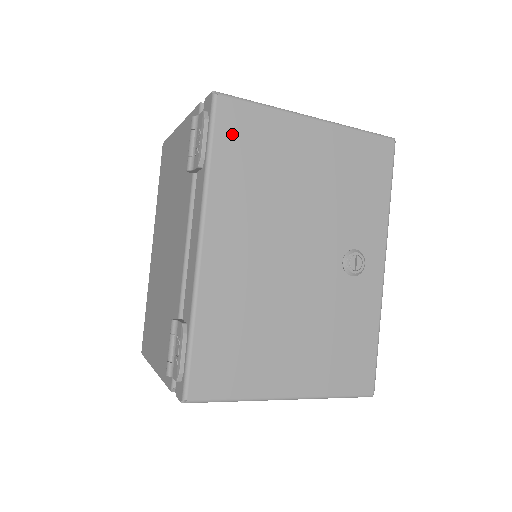
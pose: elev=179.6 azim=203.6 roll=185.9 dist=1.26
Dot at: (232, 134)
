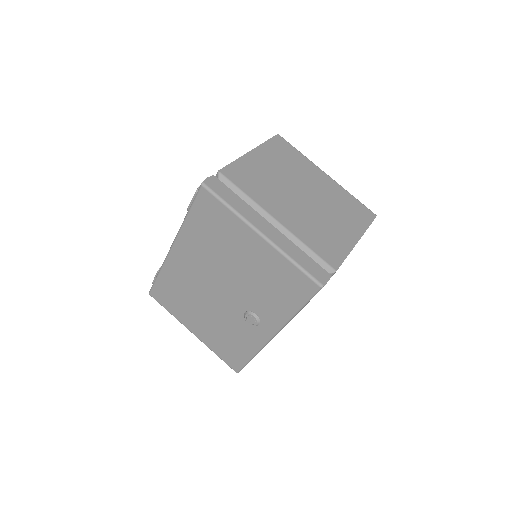
Dot at: (204, 211)
